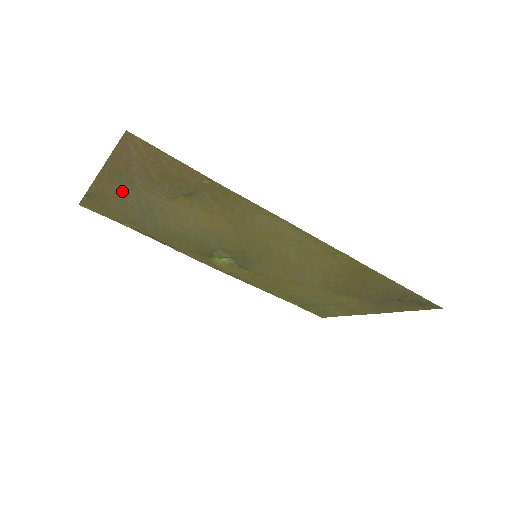
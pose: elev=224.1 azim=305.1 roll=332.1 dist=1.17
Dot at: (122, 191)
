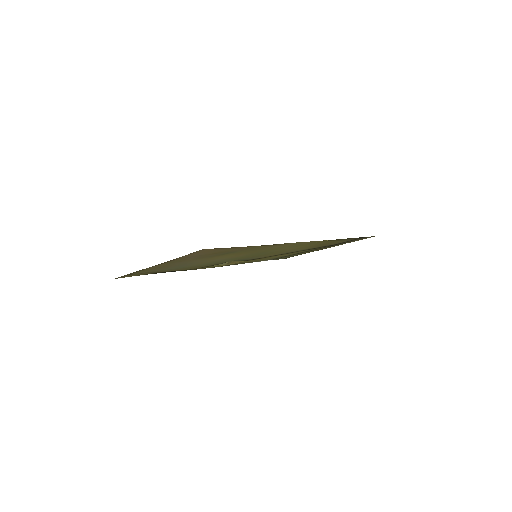
Dot at: (167, 265)
